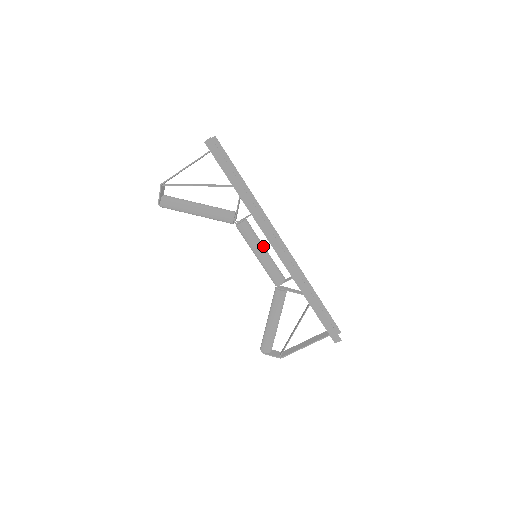
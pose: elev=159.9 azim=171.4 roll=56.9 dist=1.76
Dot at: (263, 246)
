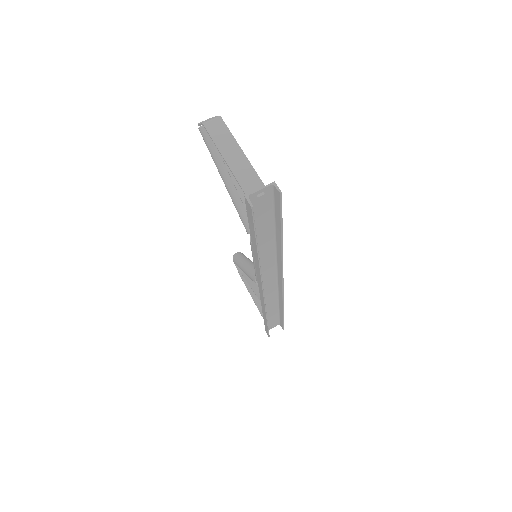
Dot at: occluded
